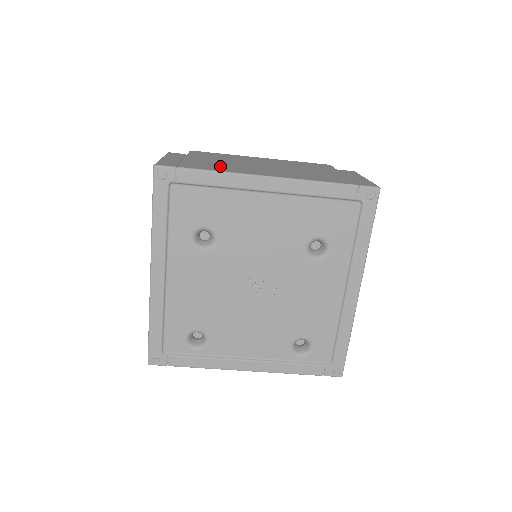
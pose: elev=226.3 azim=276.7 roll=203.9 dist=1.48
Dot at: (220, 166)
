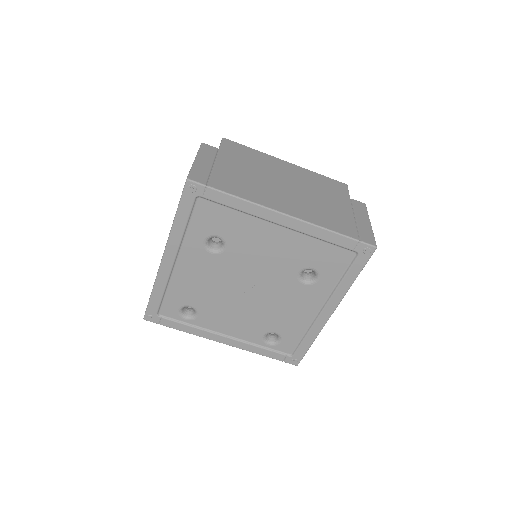
Dot at: (246, 185)
